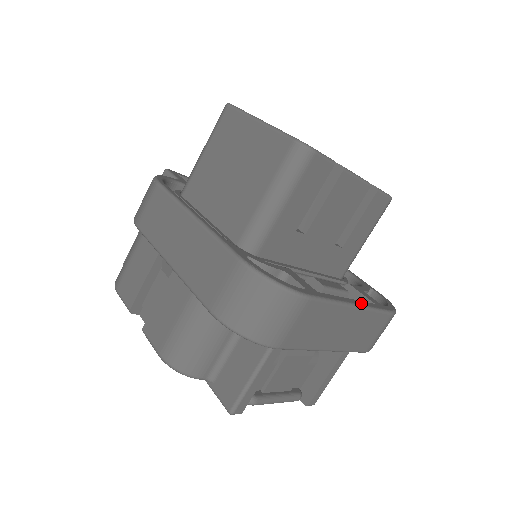
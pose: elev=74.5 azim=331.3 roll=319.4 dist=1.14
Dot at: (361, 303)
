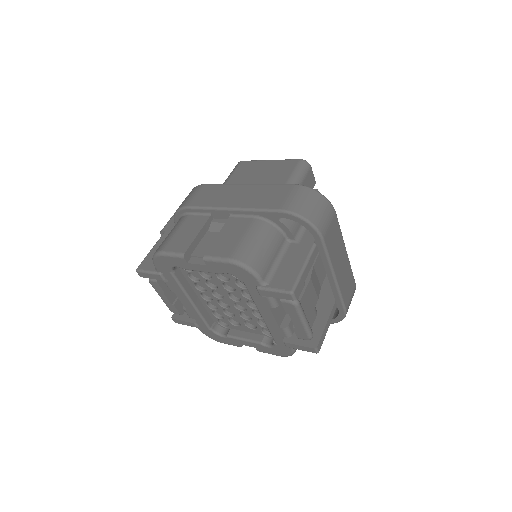
Dot at: occluded
